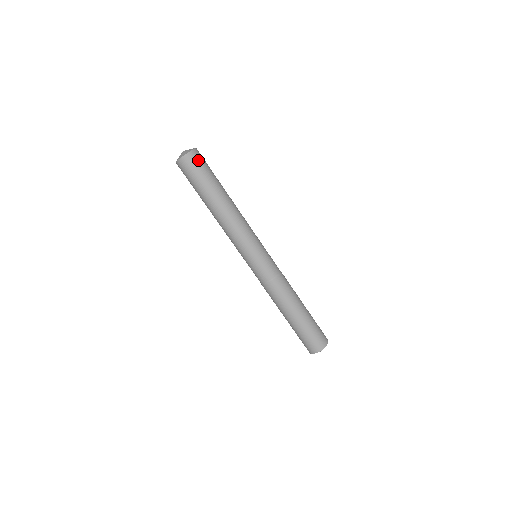
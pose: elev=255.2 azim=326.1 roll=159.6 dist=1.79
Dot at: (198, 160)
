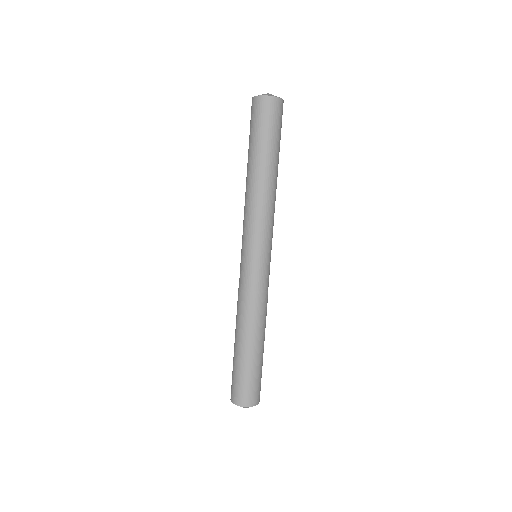
Dot at: (274, 111)
